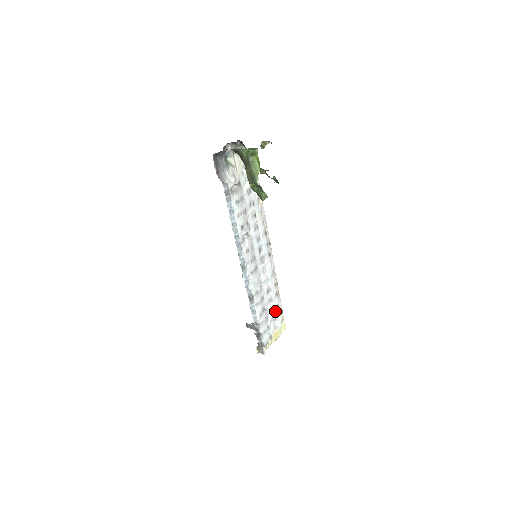
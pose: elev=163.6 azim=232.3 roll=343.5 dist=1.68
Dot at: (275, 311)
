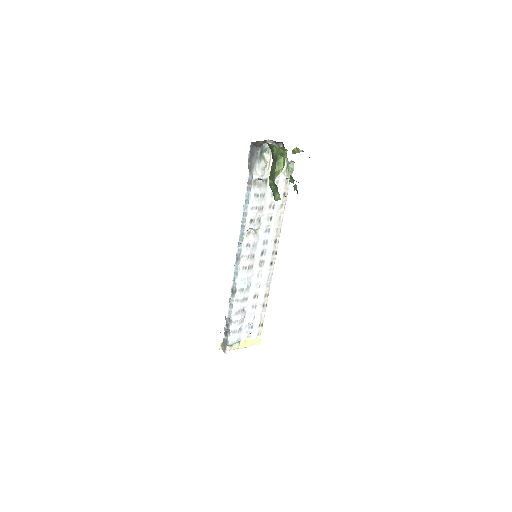
Dot at: (255, 320)
